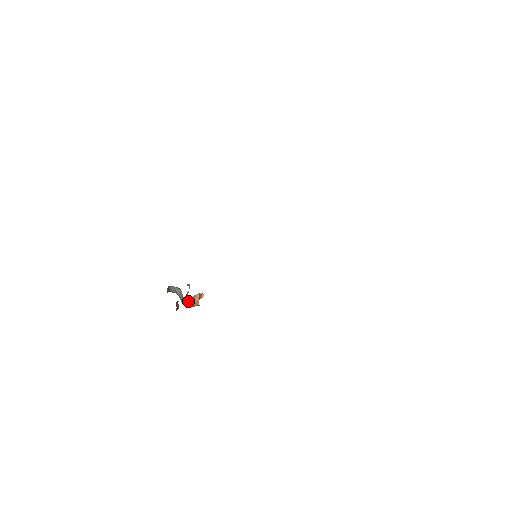
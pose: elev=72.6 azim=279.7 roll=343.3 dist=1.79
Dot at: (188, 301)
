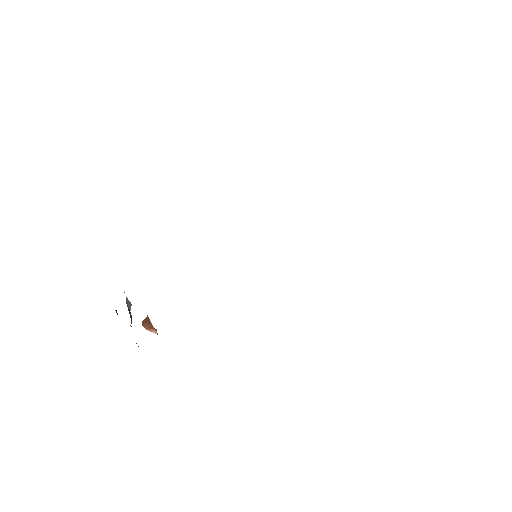
Dot at: occluded
